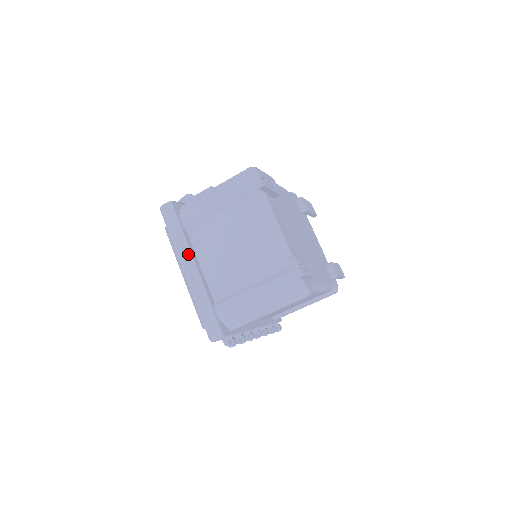
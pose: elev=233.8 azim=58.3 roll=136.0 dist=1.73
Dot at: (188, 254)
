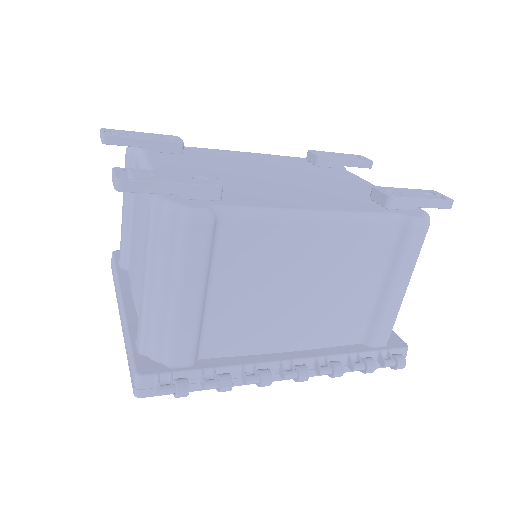
Dot at: (118, 293)
